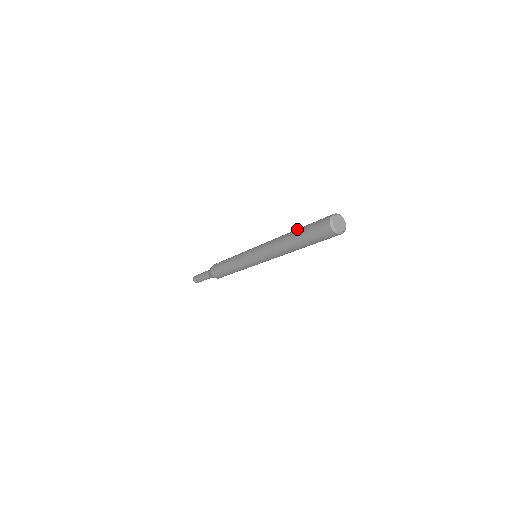
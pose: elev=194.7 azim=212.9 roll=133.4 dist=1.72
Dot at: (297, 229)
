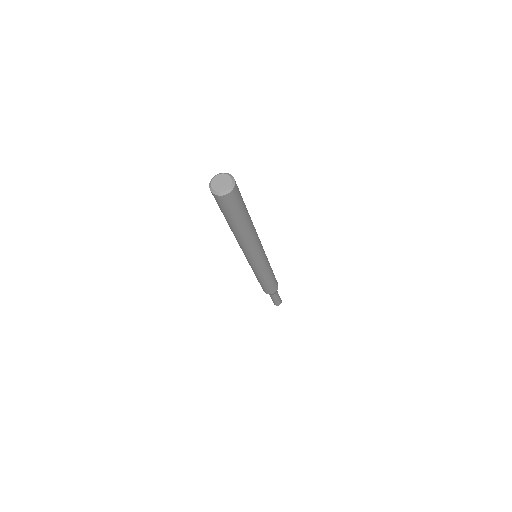
Dot at: occluded
